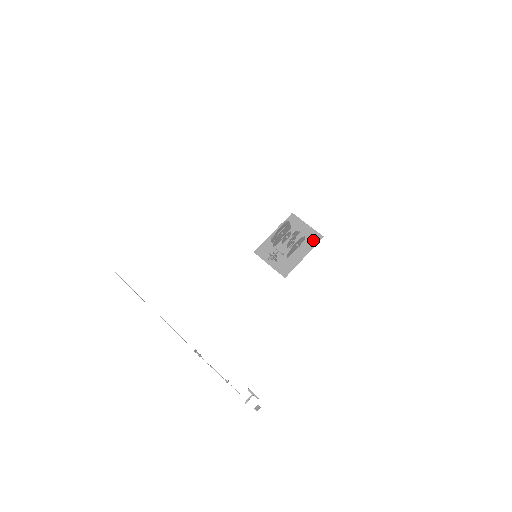
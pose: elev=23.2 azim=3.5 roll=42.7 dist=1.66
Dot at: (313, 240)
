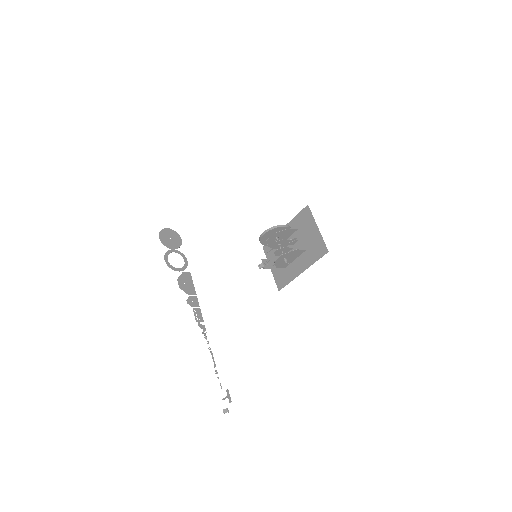
Dot at: (316, 252)
